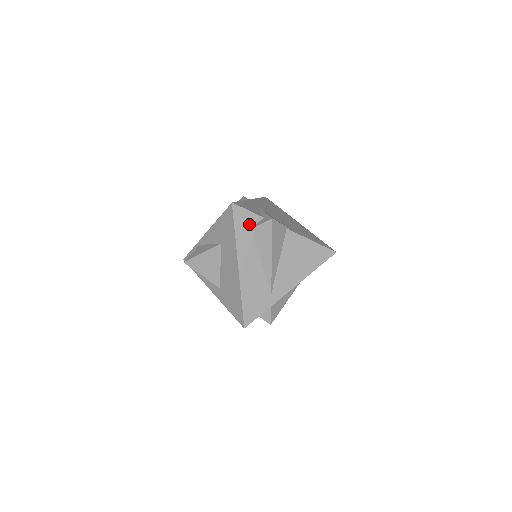
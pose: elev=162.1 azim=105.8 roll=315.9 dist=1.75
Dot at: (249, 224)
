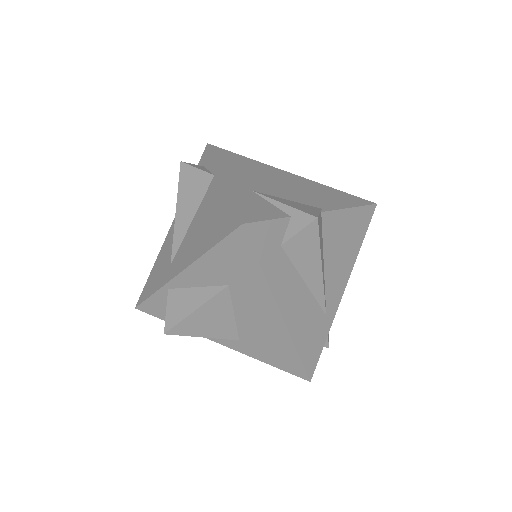
Dot at: (275, 241)
